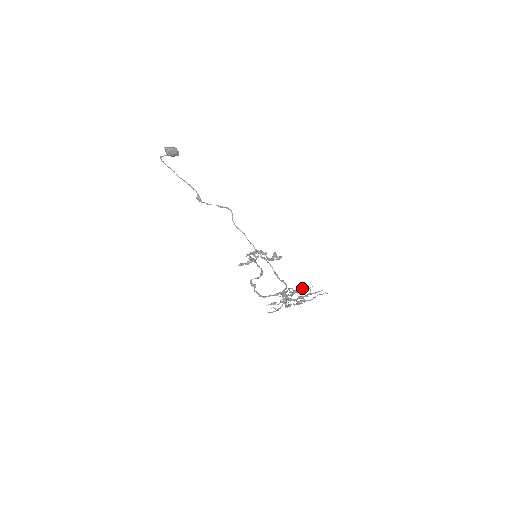
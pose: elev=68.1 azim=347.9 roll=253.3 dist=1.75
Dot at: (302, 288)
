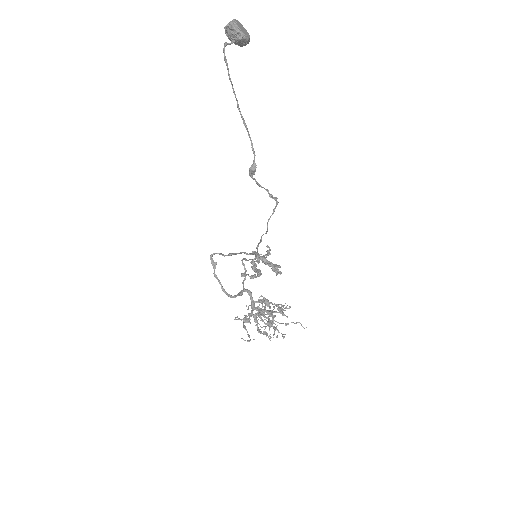
Dot at: (278, 306)
